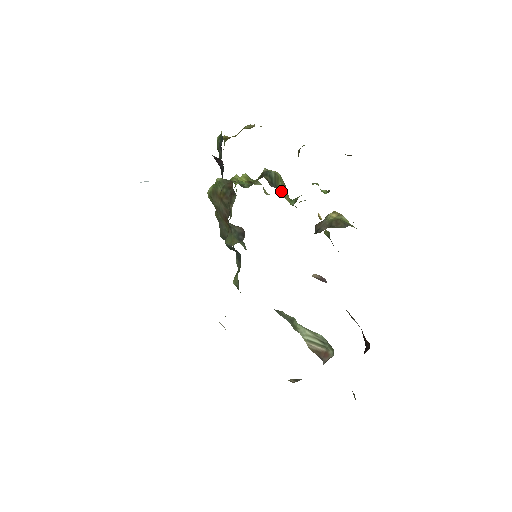
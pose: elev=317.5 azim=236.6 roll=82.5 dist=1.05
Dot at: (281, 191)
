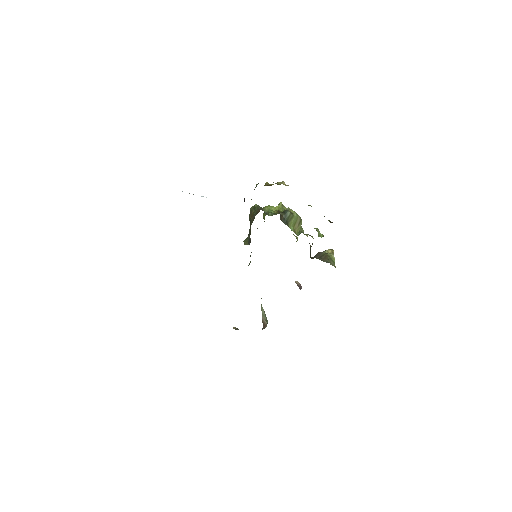
Dot at: (292, 225)
